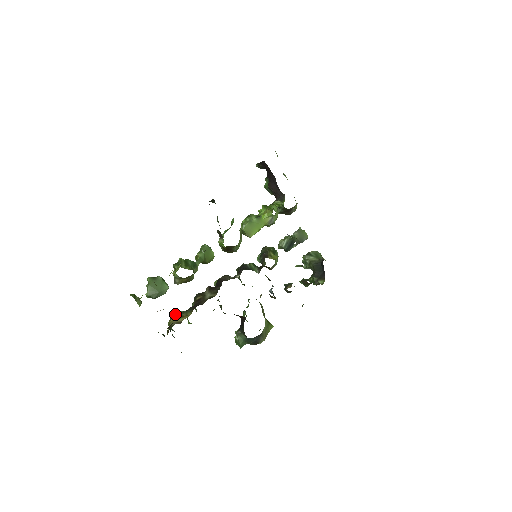
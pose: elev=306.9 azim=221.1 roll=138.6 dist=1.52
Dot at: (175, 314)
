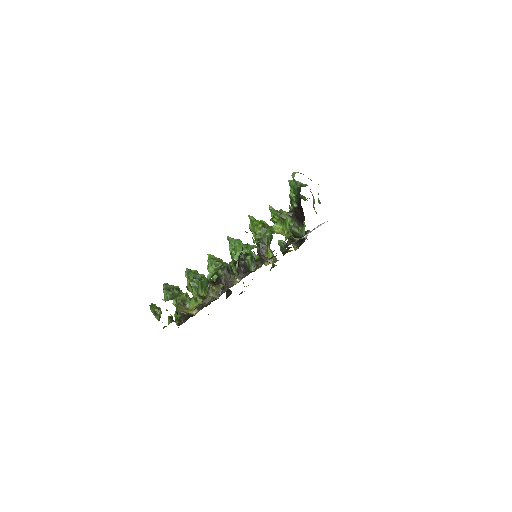
Dot at: (183, 305)
